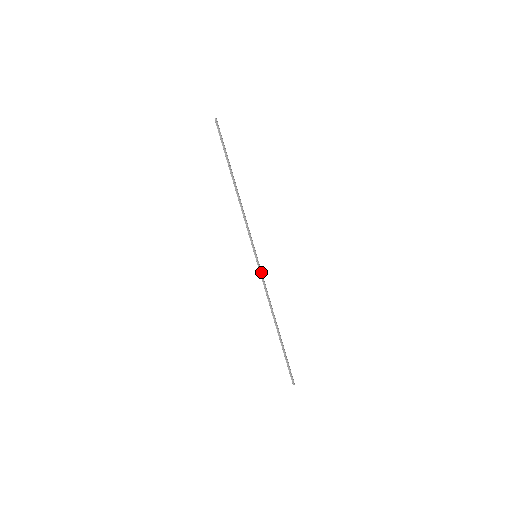
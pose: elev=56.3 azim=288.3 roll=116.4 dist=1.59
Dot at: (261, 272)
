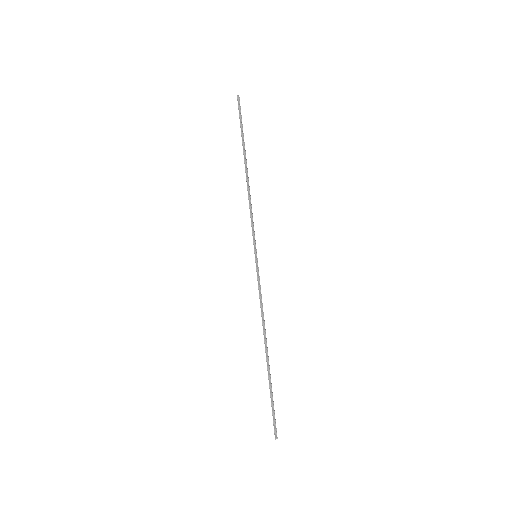
Dot at: (259, 277)
